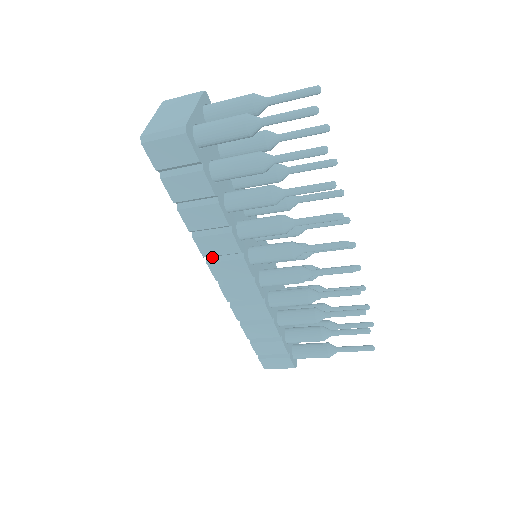
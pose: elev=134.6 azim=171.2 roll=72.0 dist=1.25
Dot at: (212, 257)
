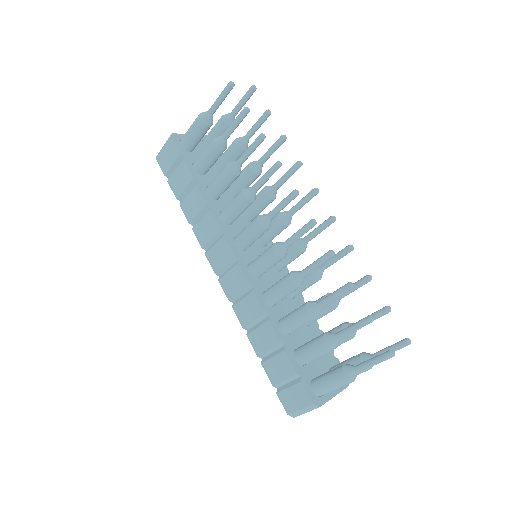
Dot at: (209, 248)
